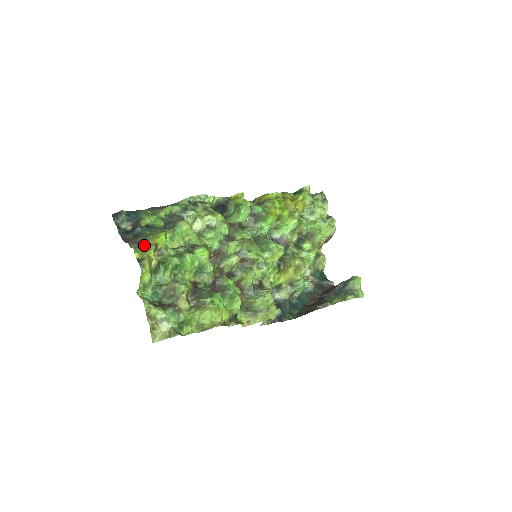
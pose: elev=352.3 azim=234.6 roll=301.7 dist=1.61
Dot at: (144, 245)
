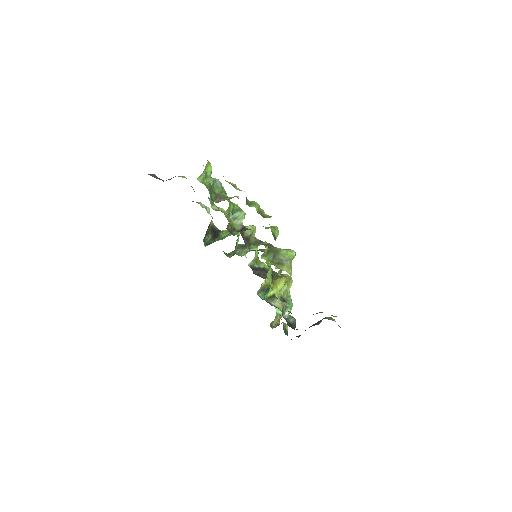
Dot at: occluded
